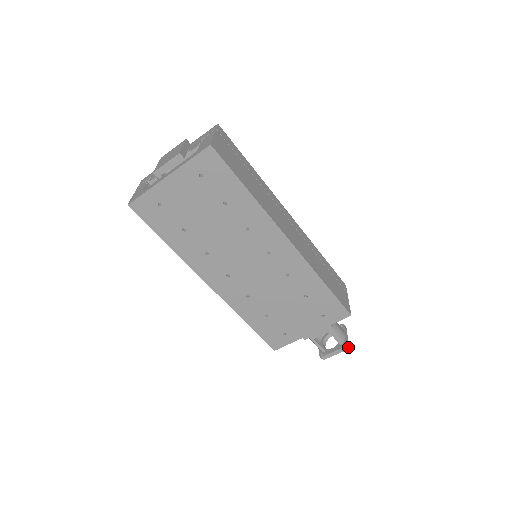
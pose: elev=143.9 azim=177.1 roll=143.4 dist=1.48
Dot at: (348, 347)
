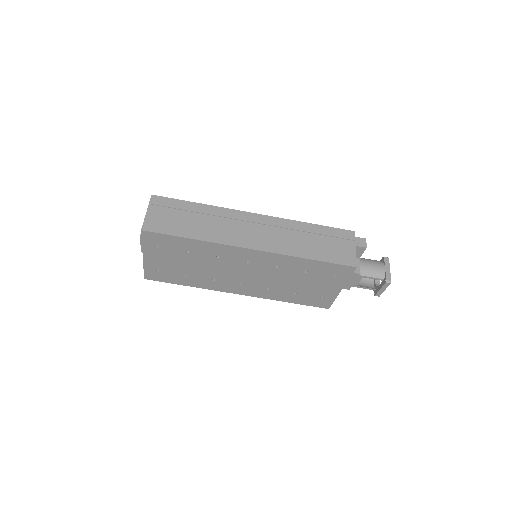
Dot at: (389, 281)
